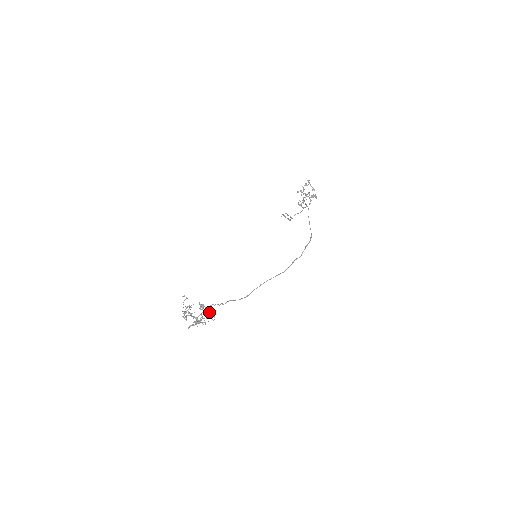
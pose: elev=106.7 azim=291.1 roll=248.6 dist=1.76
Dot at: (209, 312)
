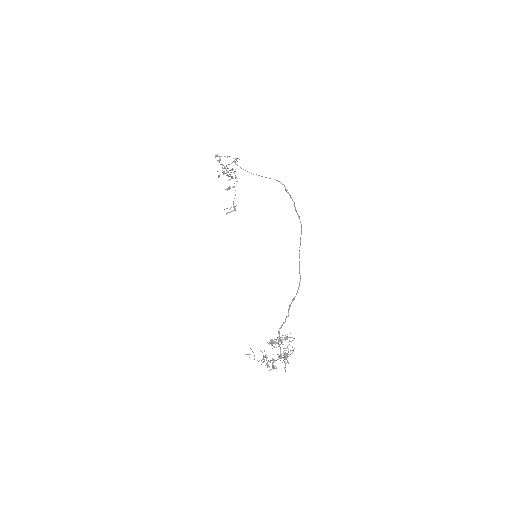
Dot at: occluded
